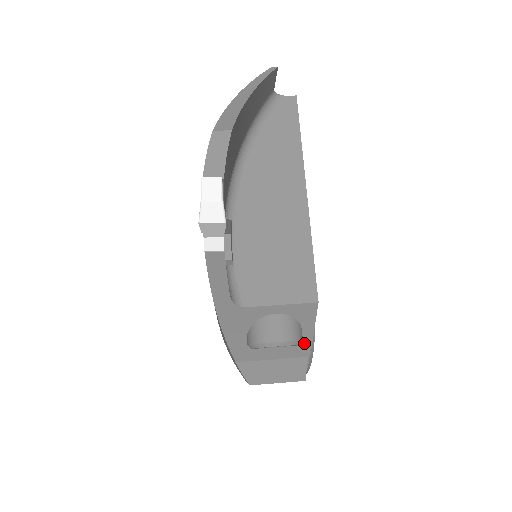
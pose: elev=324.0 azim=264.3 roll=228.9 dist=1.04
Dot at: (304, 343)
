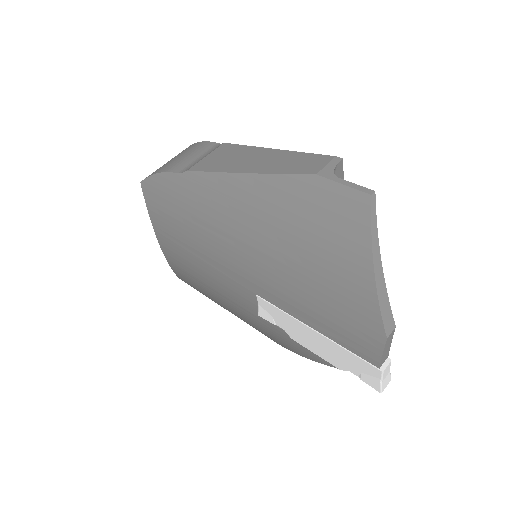
Dot at: occluded
